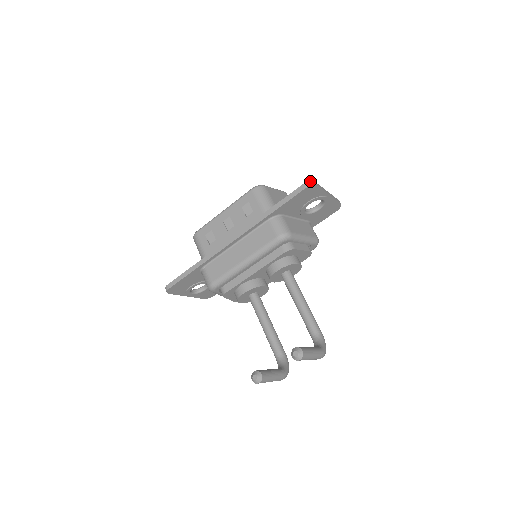
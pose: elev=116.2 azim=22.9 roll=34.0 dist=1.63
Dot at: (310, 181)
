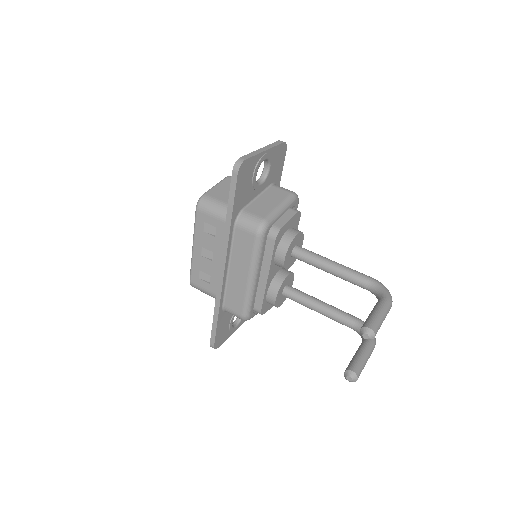
Dot at: (235, 162)
